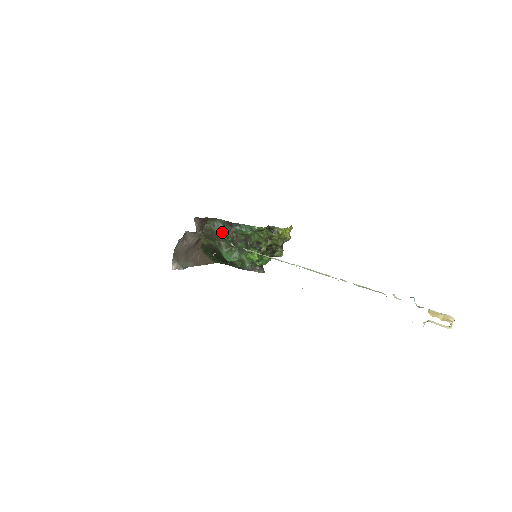
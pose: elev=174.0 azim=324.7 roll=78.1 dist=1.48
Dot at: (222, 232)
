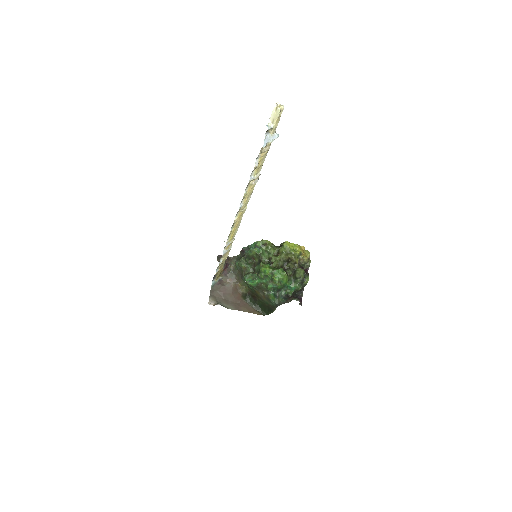
Dot at: (240, 261)
